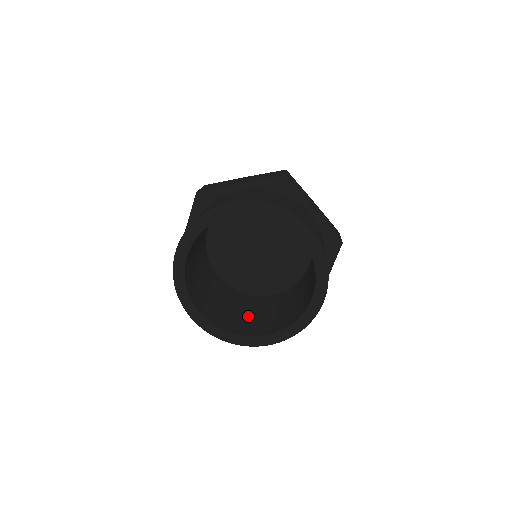
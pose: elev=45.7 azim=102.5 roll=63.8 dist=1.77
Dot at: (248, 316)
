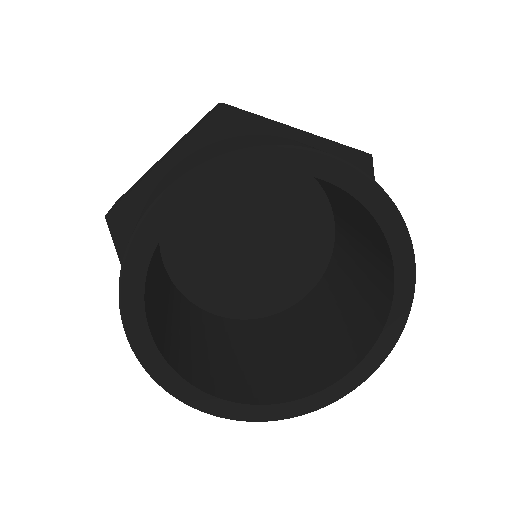
Dot at: (300, 350)
